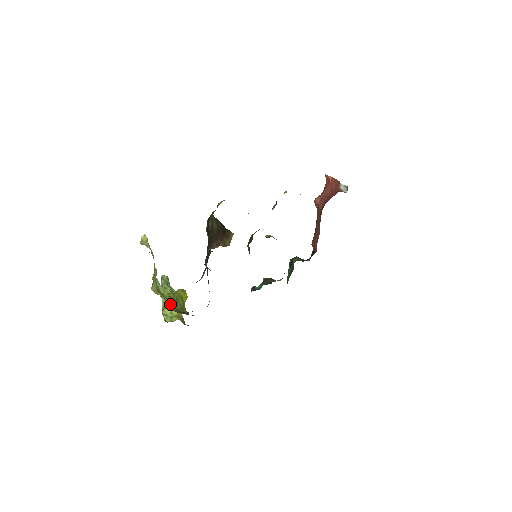
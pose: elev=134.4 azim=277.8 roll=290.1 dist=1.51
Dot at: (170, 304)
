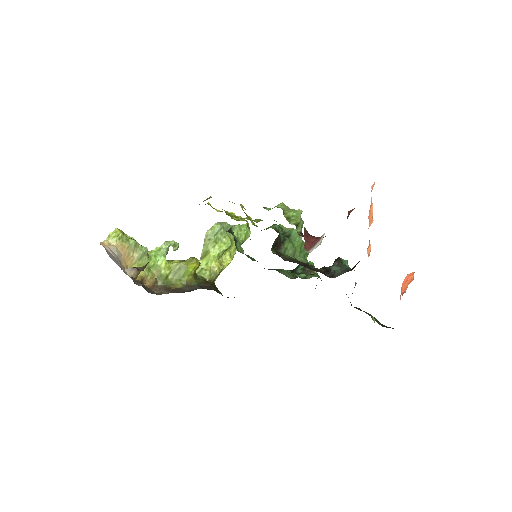
Dot at: (158, 278)
